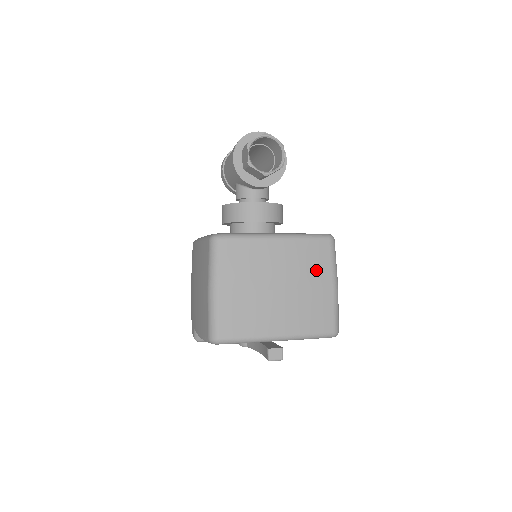
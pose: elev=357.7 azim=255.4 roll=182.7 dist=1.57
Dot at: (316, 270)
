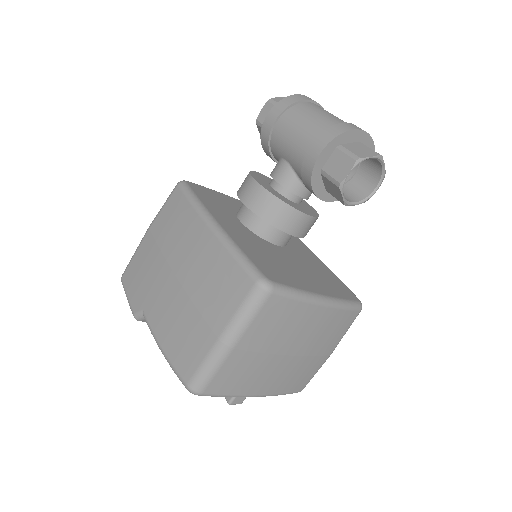
Dot at: (330, 339)
